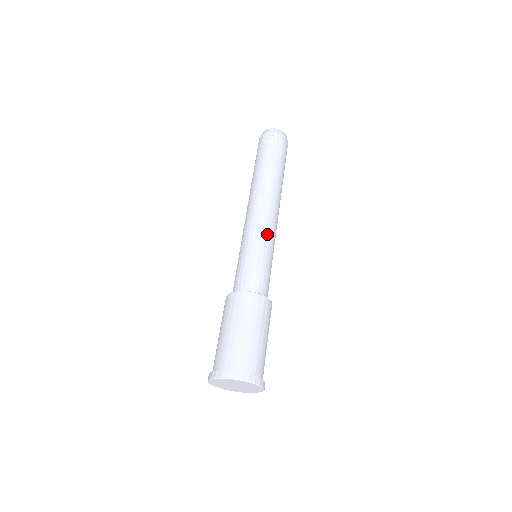
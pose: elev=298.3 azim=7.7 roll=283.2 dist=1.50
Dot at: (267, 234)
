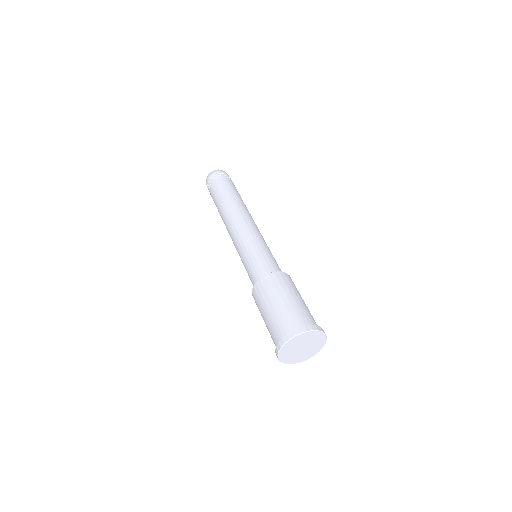
Dot at: (261, 236)
